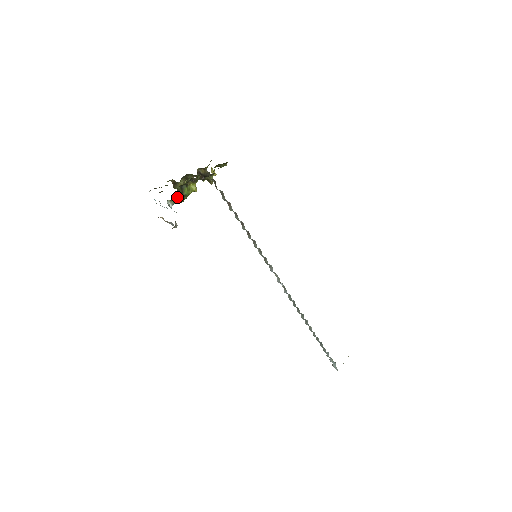
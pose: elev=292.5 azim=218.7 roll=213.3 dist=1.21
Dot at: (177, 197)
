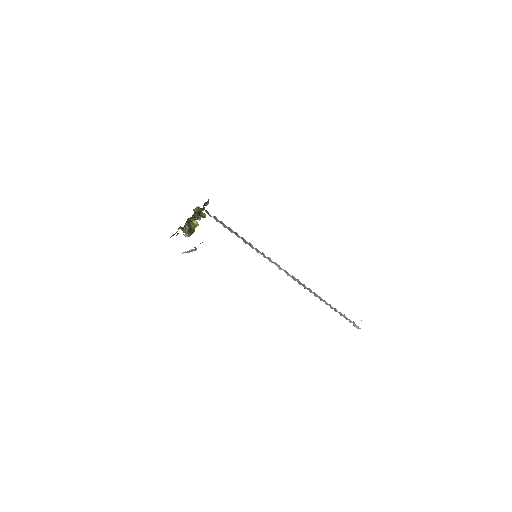
Dot at: (189, 230)
